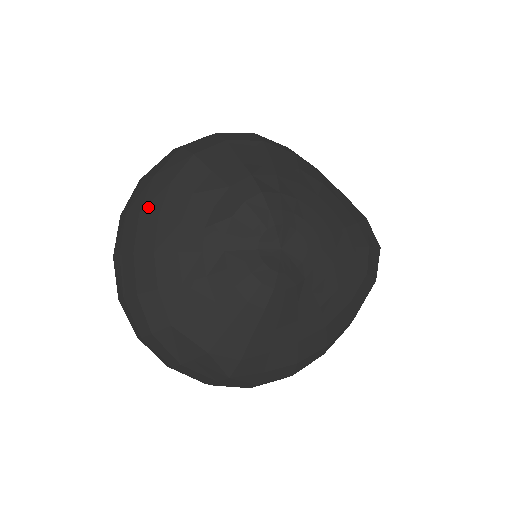
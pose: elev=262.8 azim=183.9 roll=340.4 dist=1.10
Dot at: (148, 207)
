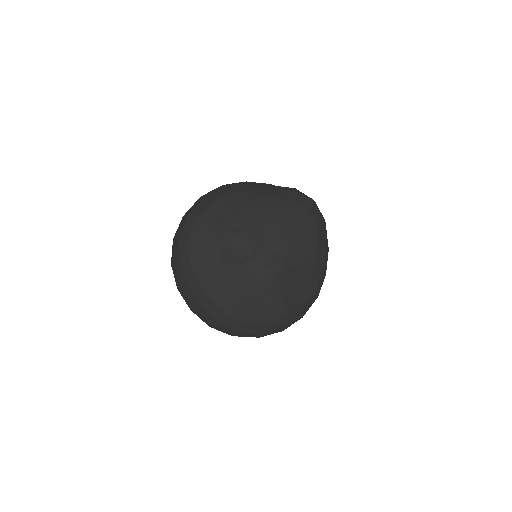
Dot at: (189, 280)
